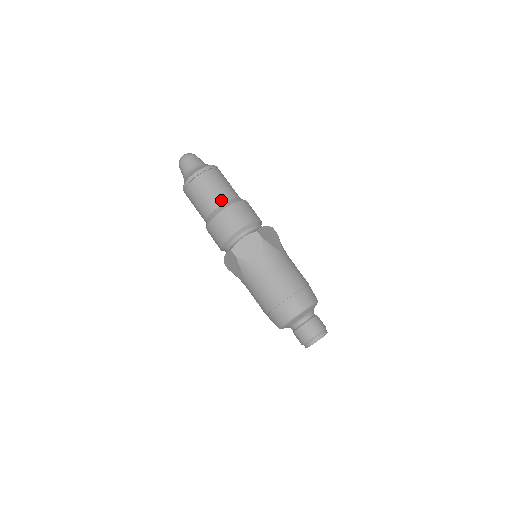
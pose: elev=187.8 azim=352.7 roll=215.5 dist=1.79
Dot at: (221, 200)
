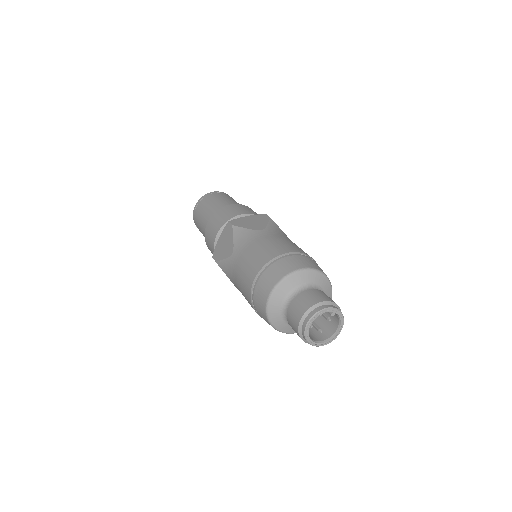
Dot at: (210, 215)
